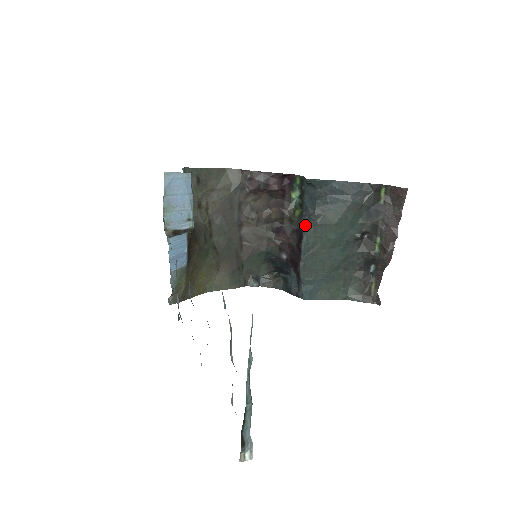
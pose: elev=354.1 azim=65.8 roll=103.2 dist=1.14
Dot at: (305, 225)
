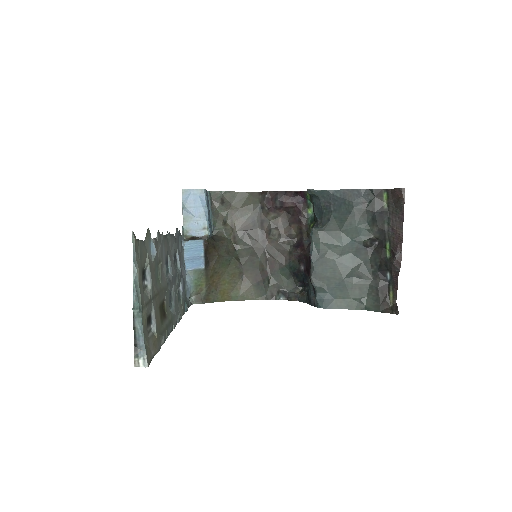
Dot at: (311, 233)
